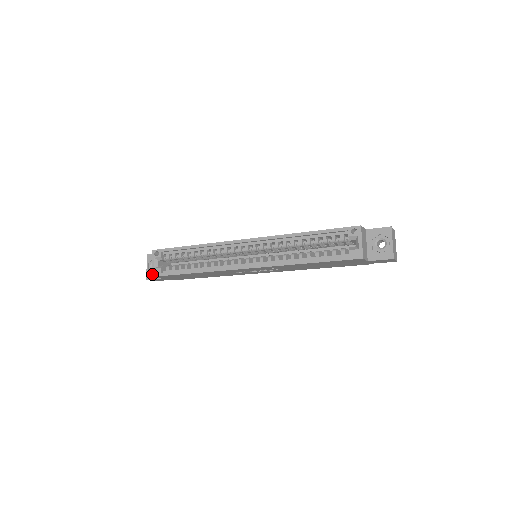
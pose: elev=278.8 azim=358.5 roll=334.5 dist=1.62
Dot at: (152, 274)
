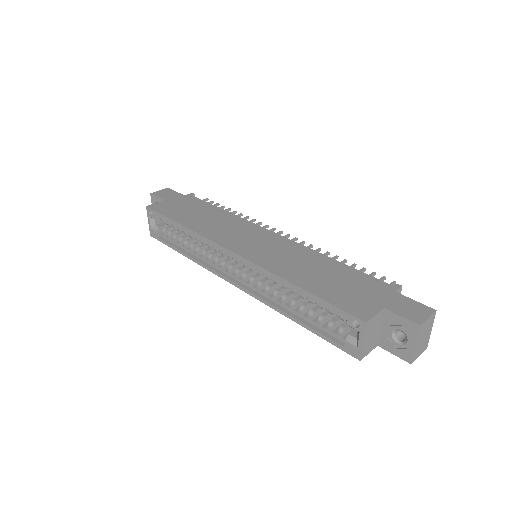
Dot at: (150, 233)
